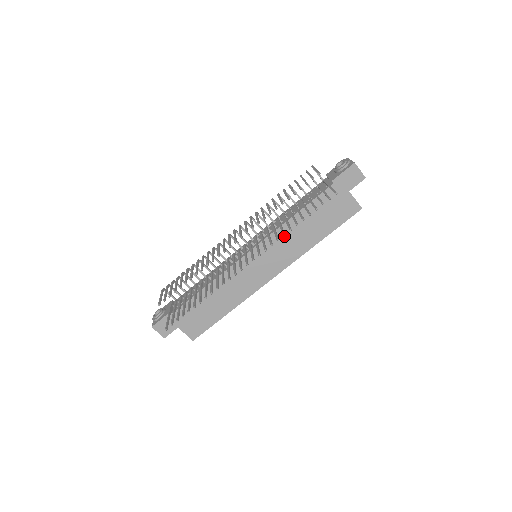
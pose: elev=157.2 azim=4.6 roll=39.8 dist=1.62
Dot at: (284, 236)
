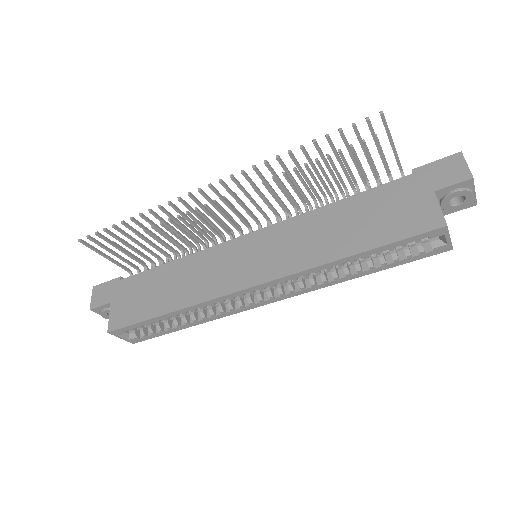
Dot at: (302, 228)
